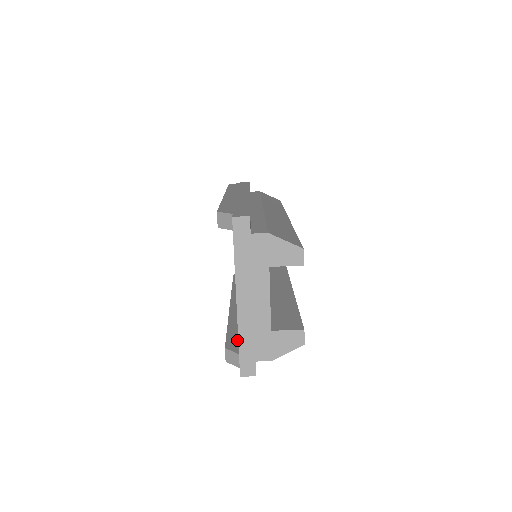
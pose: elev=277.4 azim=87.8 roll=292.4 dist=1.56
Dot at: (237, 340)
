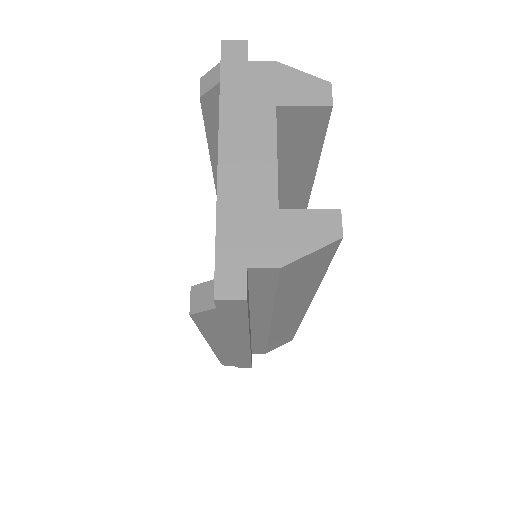
Dot at: occluded
